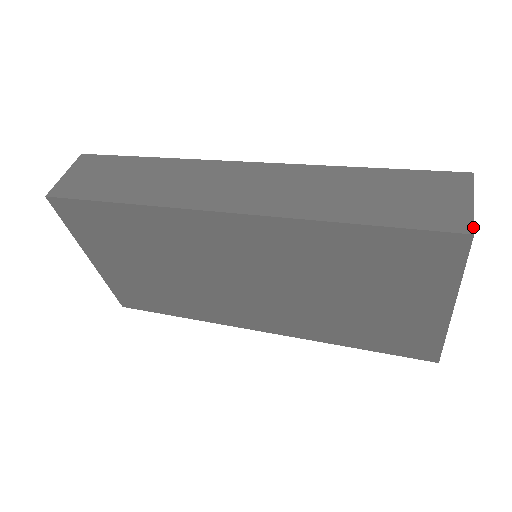
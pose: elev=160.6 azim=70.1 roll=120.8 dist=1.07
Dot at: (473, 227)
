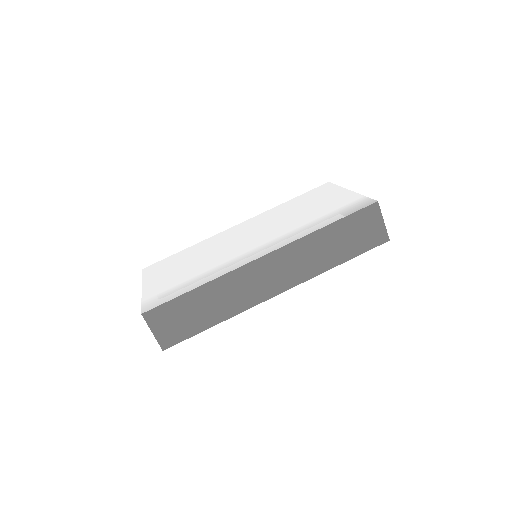
Dot at: (388, 237)
